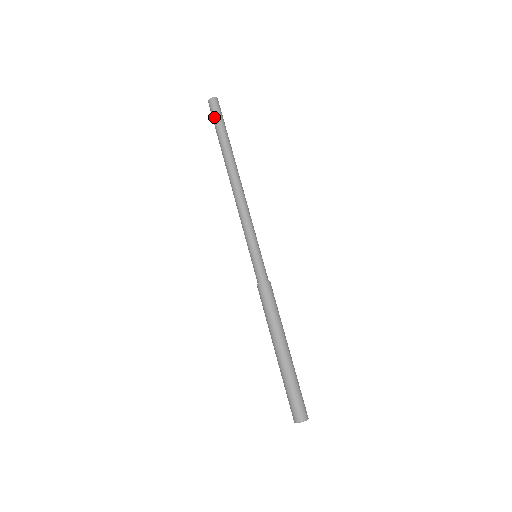
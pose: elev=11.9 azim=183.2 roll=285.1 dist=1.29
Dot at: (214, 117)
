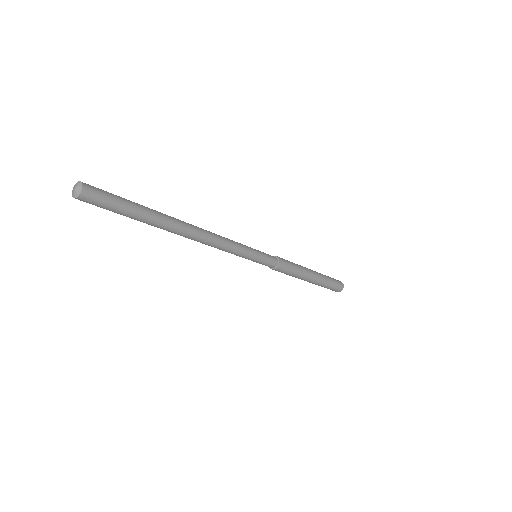
Dot at: (111, 207)
